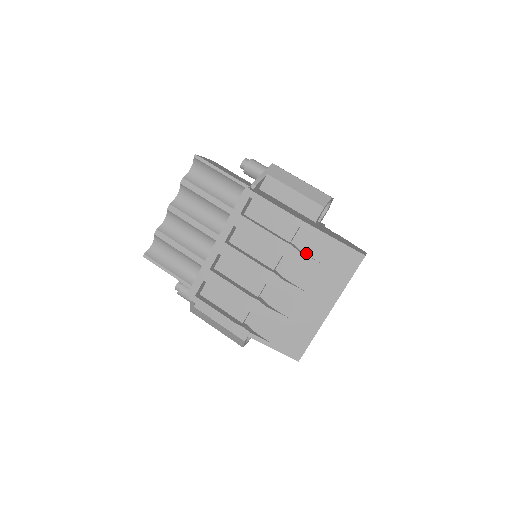
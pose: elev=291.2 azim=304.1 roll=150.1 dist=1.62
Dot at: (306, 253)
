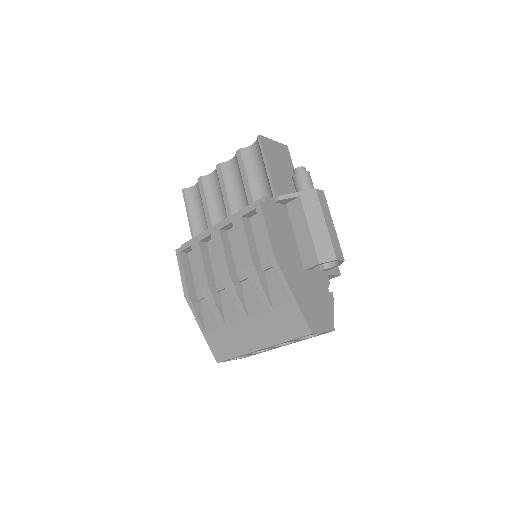
Dot at: (269, 290)
